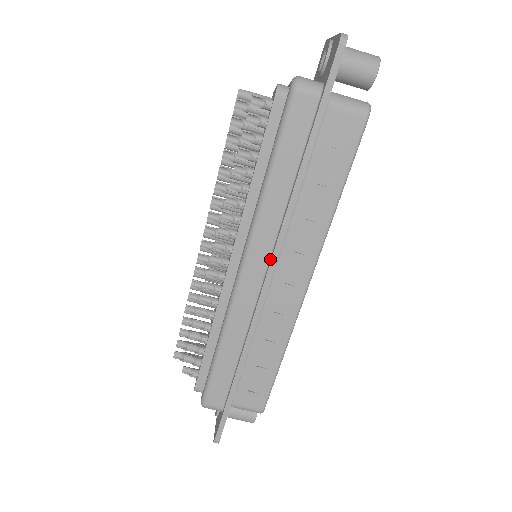
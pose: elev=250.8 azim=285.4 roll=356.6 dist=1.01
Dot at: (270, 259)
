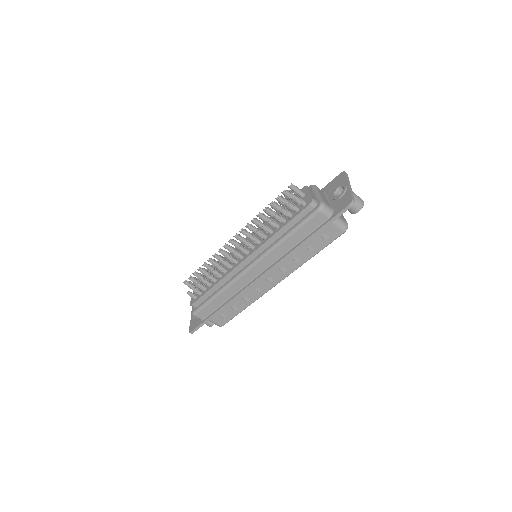
Dot at: (266, 269)
